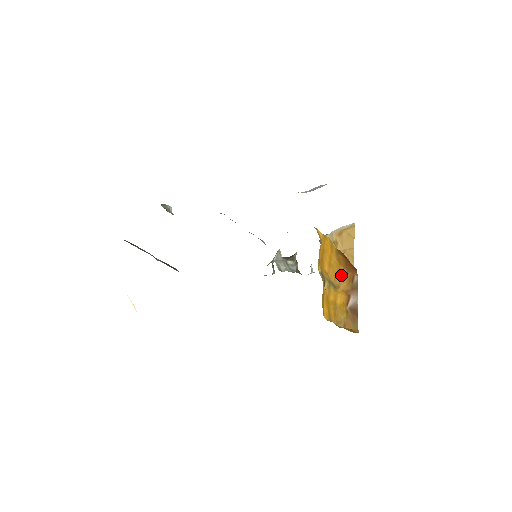
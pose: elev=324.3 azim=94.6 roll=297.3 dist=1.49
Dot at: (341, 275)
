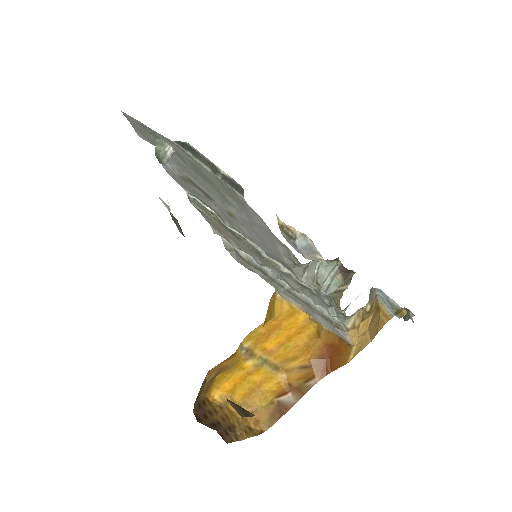
Dot at: (299, 363)
